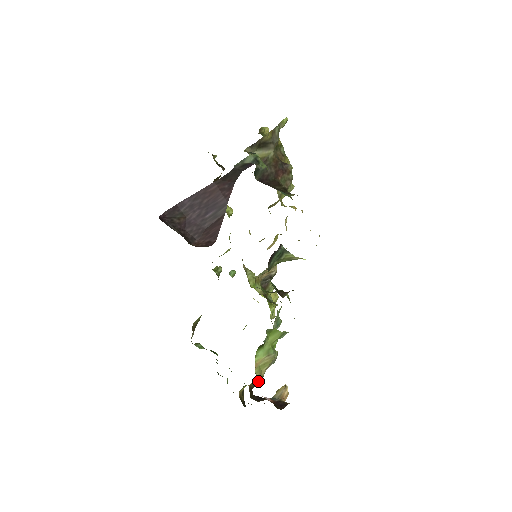
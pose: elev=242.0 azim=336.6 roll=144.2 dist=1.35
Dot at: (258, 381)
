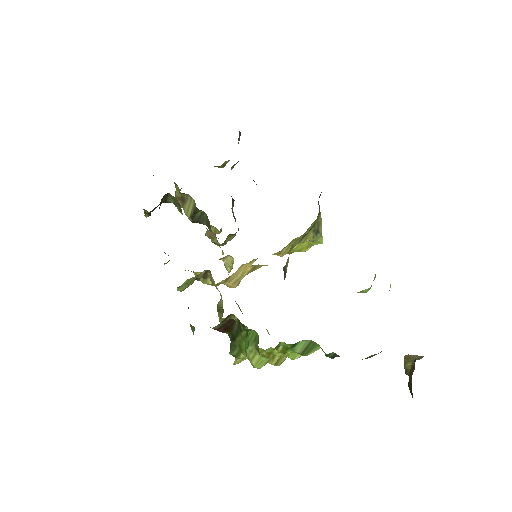
Dot at: occluded
